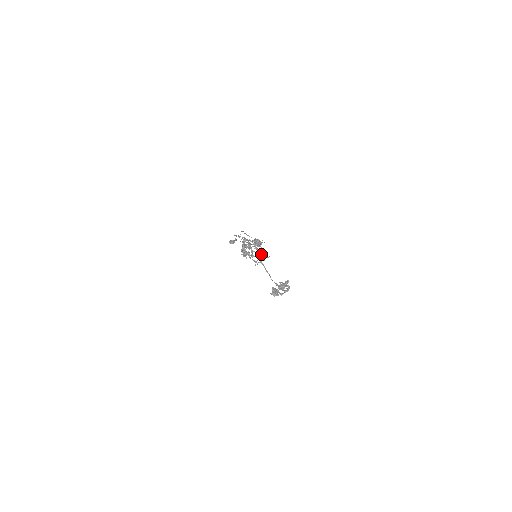
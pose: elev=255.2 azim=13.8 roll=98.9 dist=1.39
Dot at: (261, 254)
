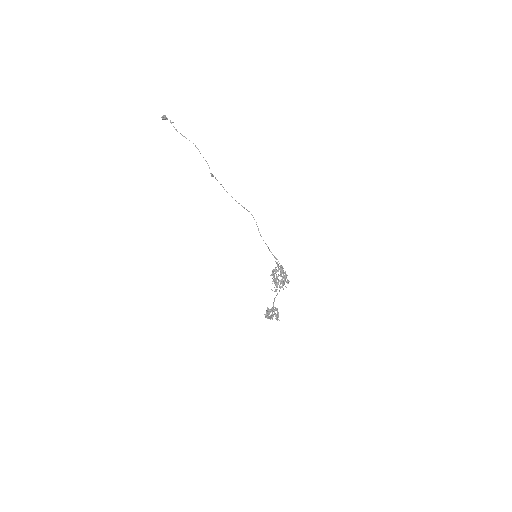
Dot at: occluded
